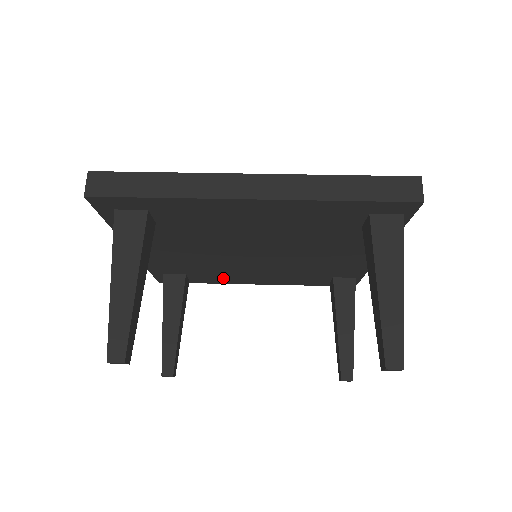
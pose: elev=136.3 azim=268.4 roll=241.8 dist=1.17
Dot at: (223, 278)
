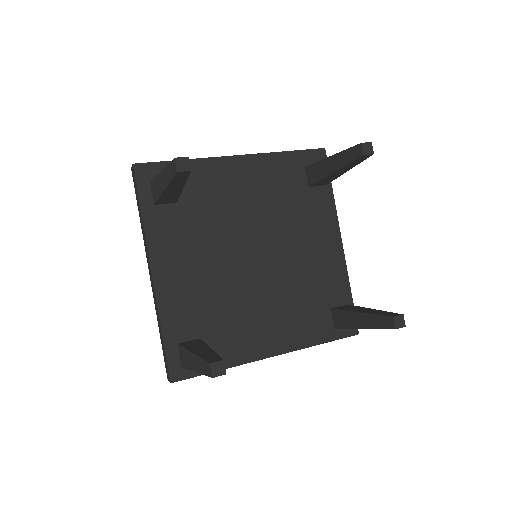
Dot at: (237, 343)
